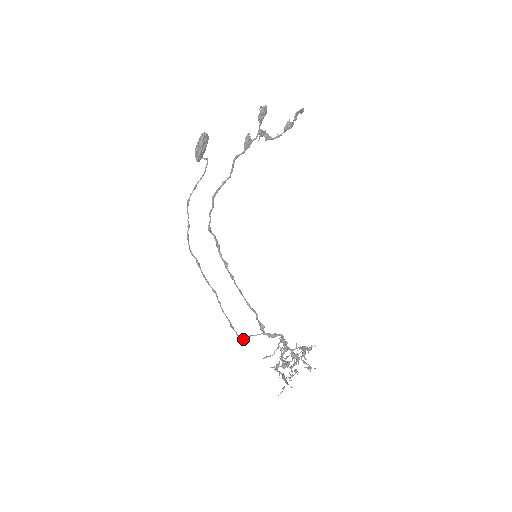
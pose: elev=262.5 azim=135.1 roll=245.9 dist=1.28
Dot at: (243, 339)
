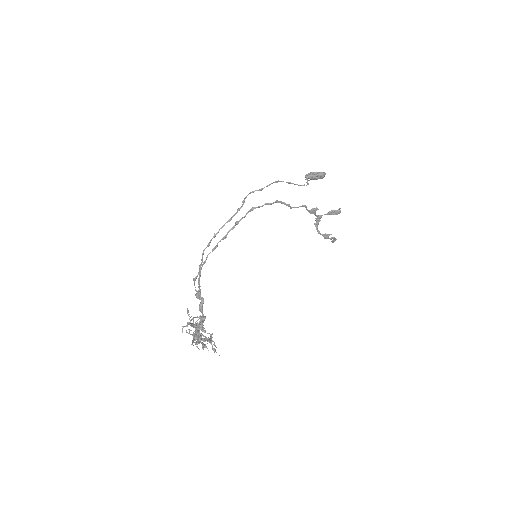
Dot at: occluded
